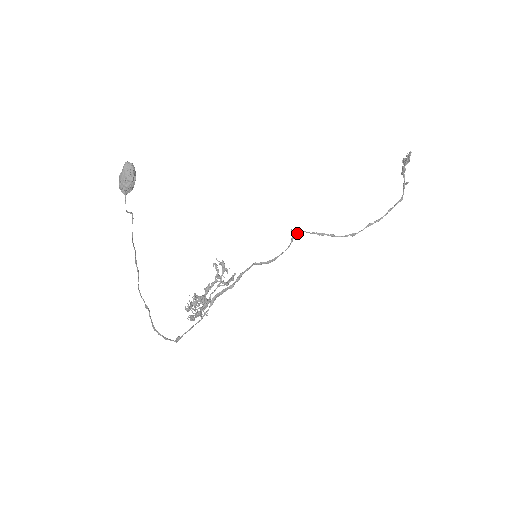
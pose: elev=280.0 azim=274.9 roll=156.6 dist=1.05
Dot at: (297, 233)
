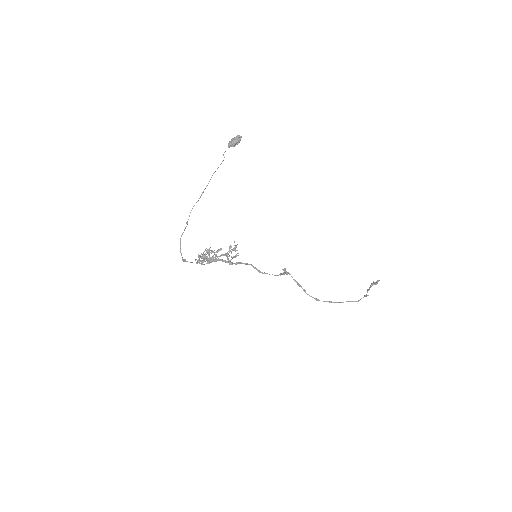
Dot at: (286, 272)
